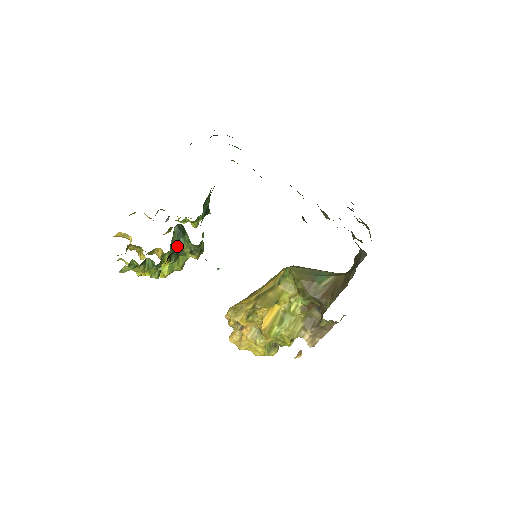
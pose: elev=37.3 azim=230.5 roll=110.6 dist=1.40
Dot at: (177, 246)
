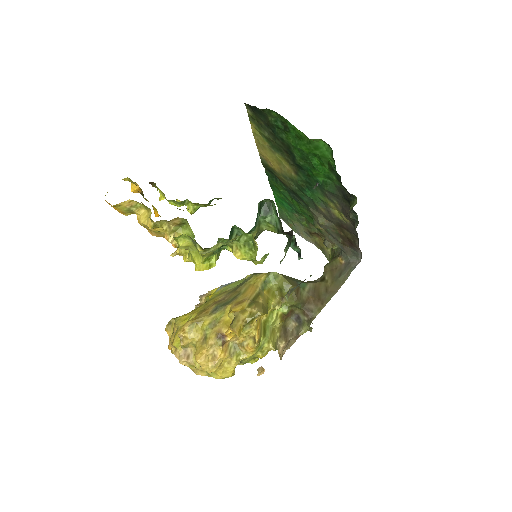
Dot at: (253, 227)
